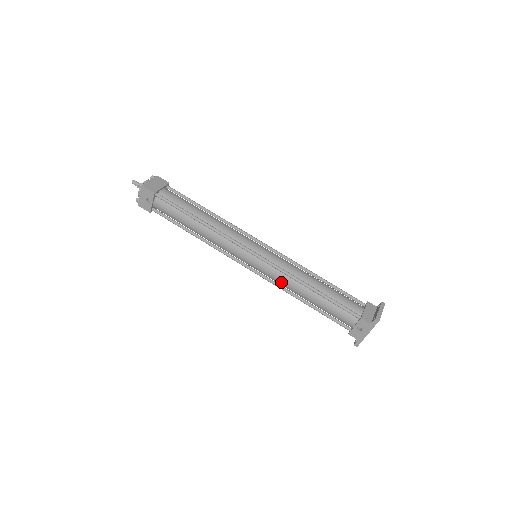
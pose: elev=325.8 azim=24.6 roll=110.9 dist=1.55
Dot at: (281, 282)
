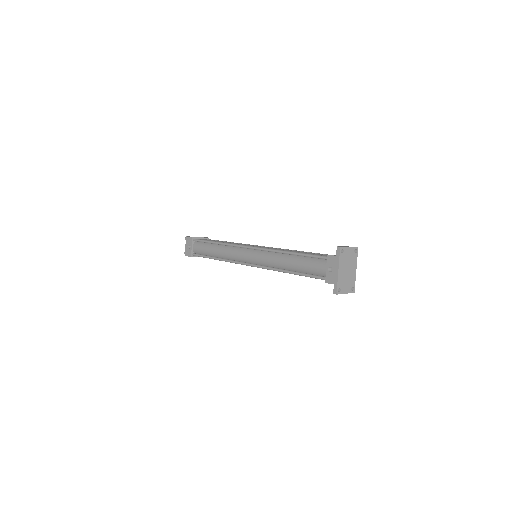
Dot at: (269, 262)
